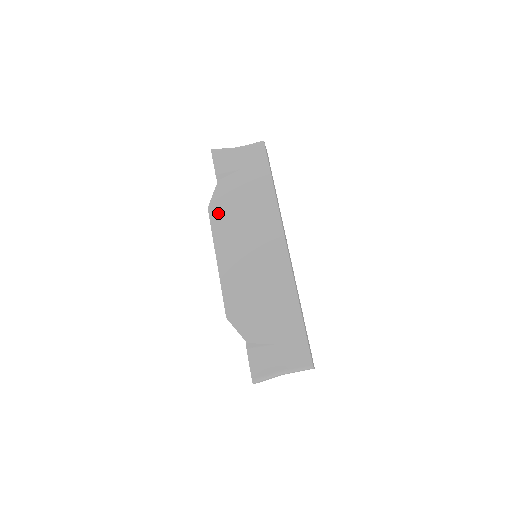
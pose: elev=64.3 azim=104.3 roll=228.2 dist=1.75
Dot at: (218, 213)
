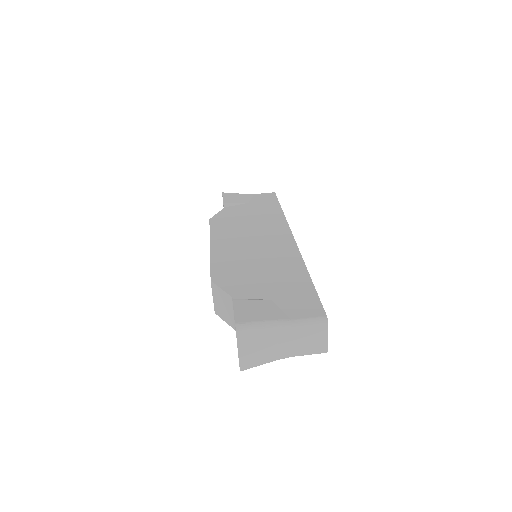
Dot at: (220, 221)
